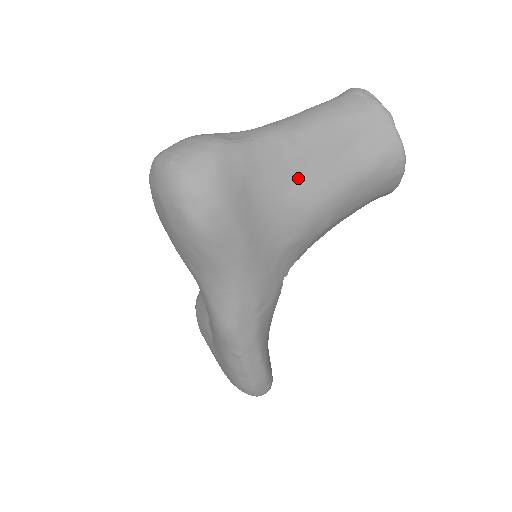
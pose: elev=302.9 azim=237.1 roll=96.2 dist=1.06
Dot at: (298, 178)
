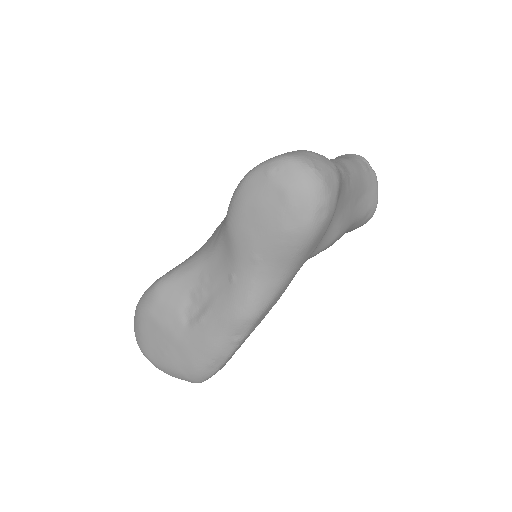
Dot at: (344, 210)
